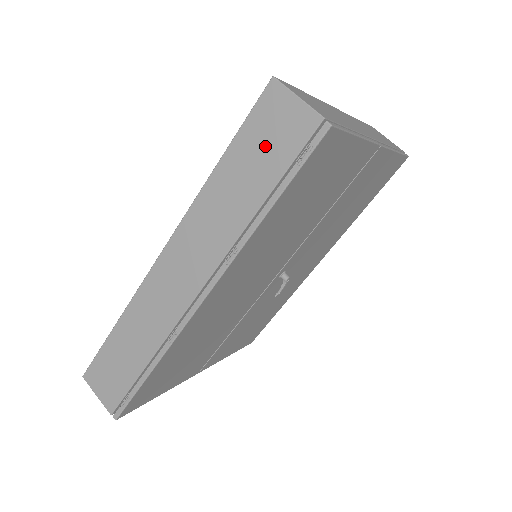
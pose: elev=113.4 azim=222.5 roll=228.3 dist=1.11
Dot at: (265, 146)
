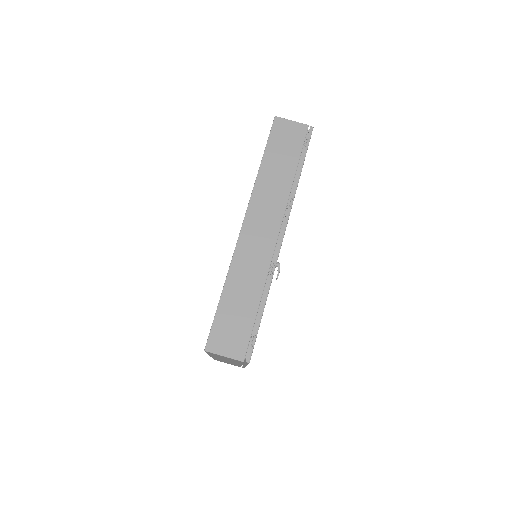
Dot at: (285, 145)
